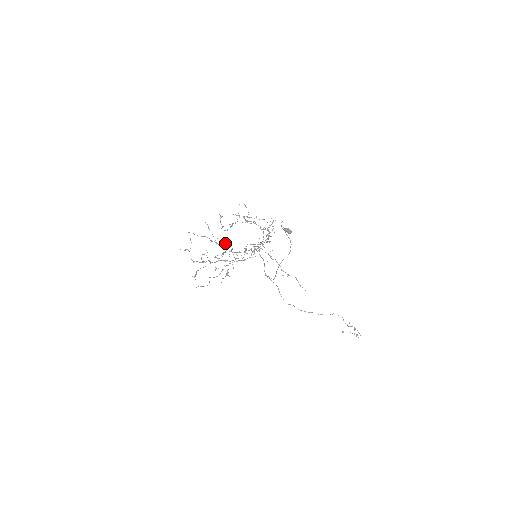
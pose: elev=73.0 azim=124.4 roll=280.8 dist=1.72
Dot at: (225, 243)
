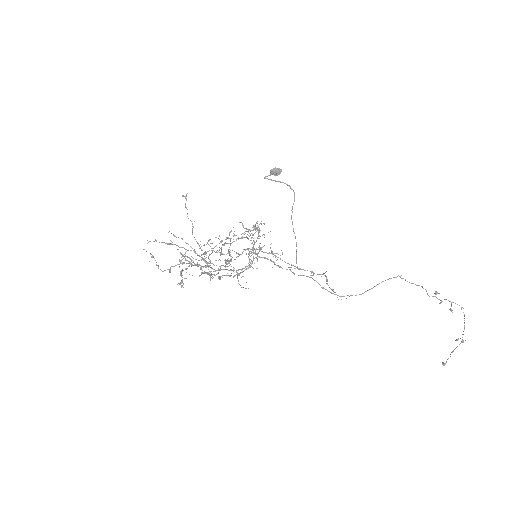
Dot at: (206, 262)
